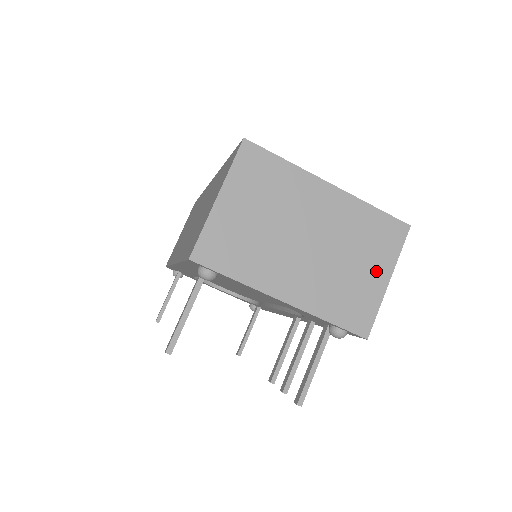
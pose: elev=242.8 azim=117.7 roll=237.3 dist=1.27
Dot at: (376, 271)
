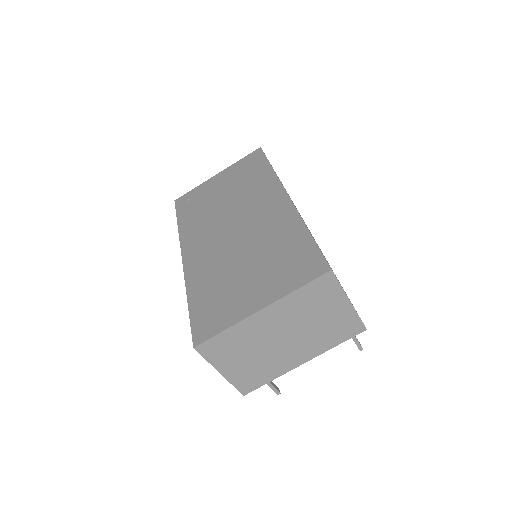
Dot at: (337, 307)
